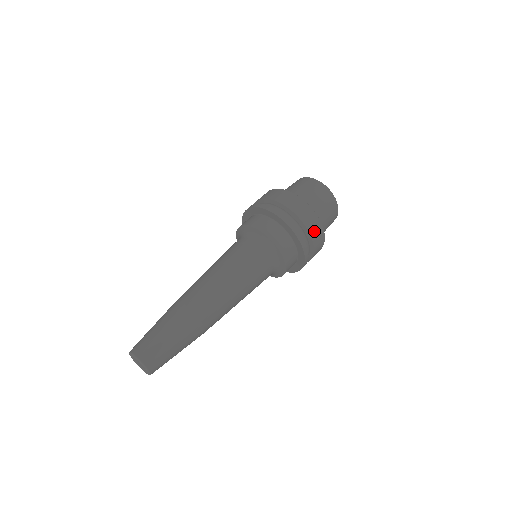
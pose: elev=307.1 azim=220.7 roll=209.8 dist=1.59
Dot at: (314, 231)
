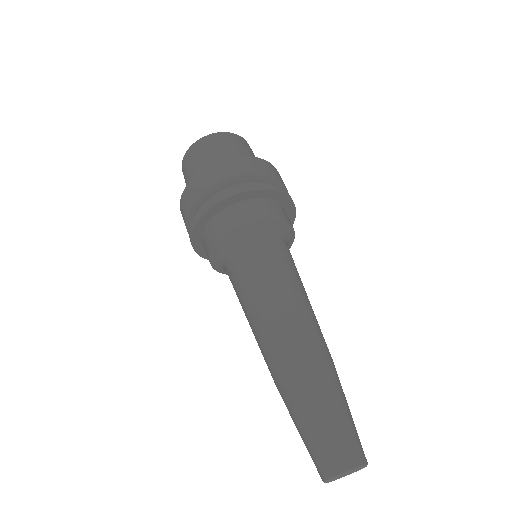
Dot at: (247, 169)
